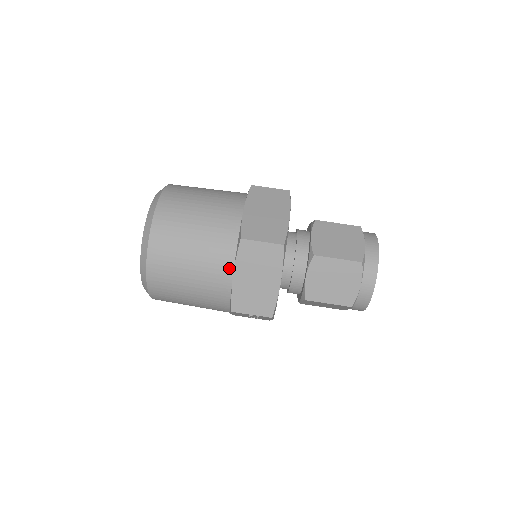
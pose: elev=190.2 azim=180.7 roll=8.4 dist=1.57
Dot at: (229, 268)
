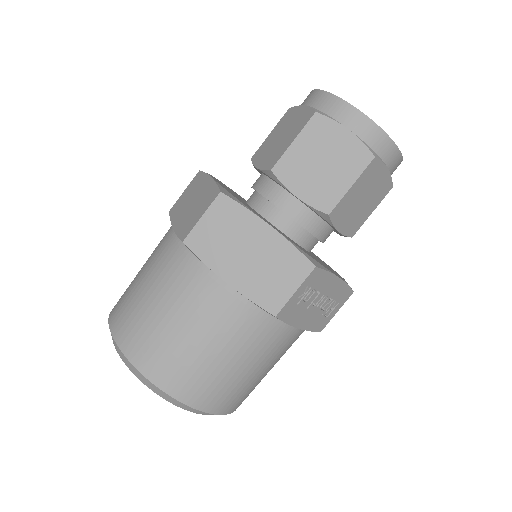
Dot at: (213, 281)
